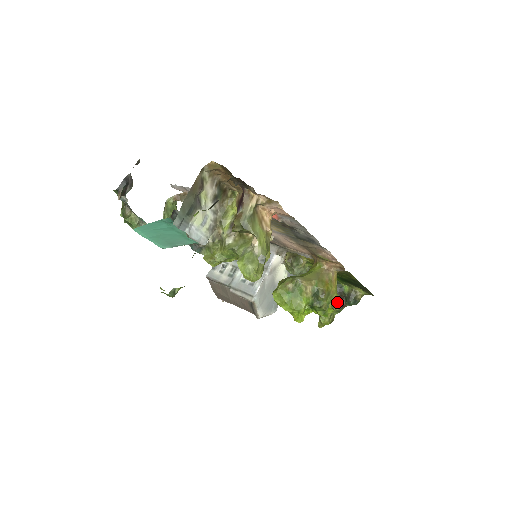
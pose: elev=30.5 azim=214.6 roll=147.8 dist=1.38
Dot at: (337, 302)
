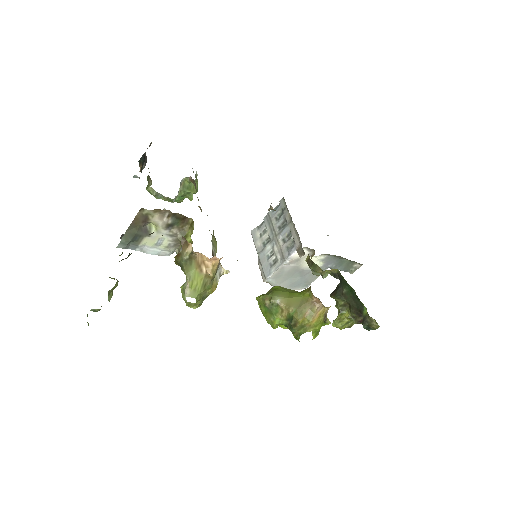
Dot at: (356, 316)
